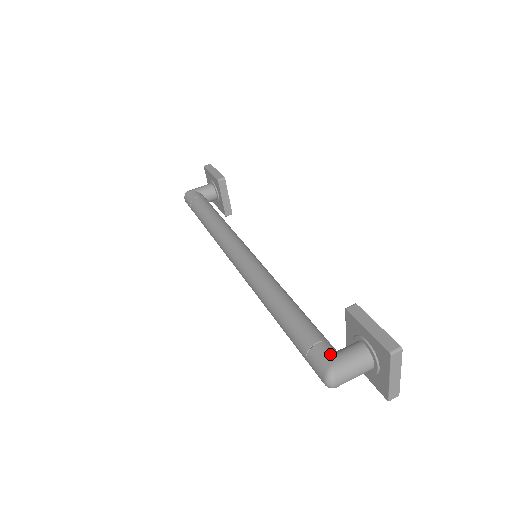
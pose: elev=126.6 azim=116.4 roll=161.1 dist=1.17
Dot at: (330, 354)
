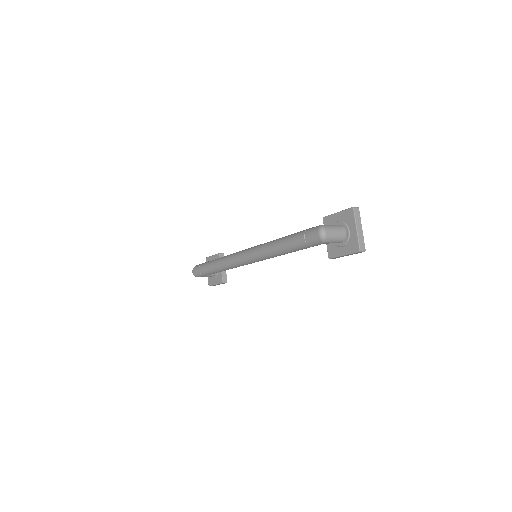
Dot at: occluded
